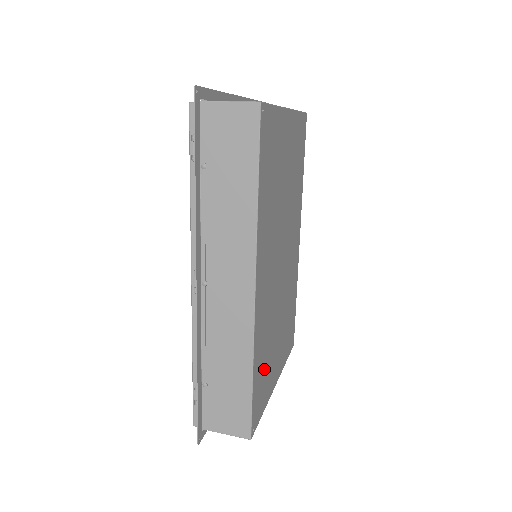
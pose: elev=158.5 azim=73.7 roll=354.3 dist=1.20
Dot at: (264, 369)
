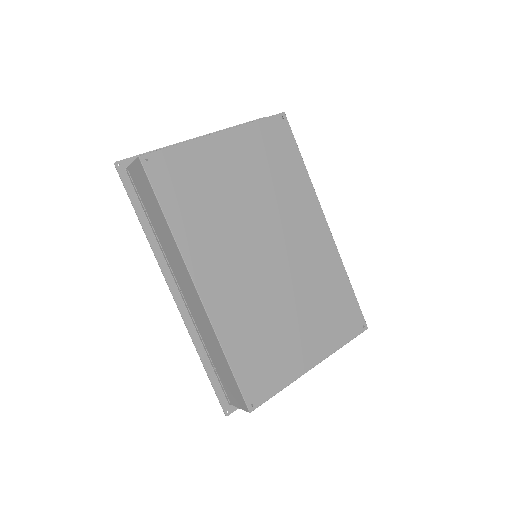
Dot at: (261, 353)
